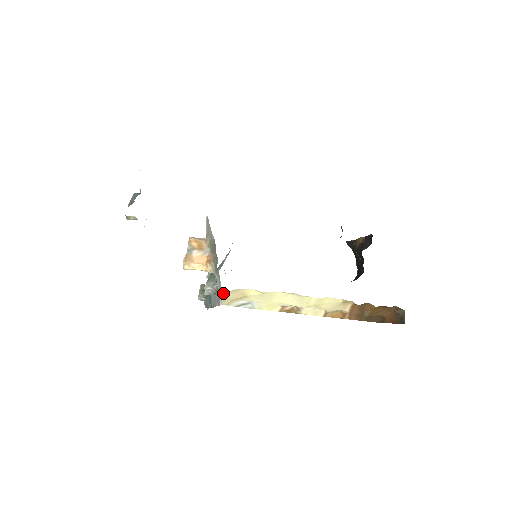
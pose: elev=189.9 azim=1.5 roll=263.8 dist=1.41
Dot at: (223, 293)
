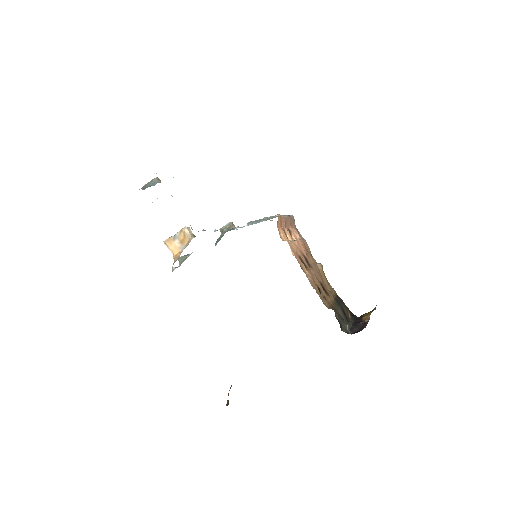
Dot at: occluded
